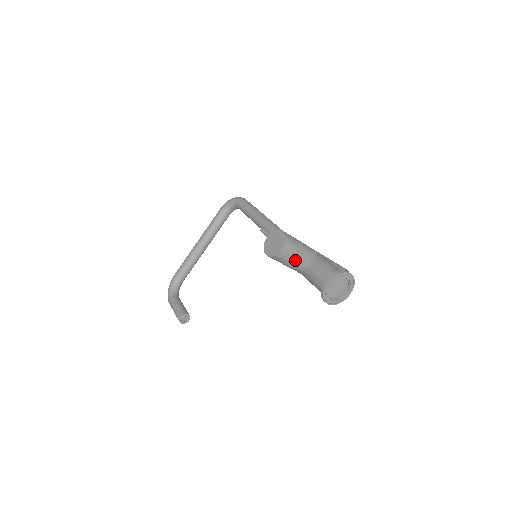
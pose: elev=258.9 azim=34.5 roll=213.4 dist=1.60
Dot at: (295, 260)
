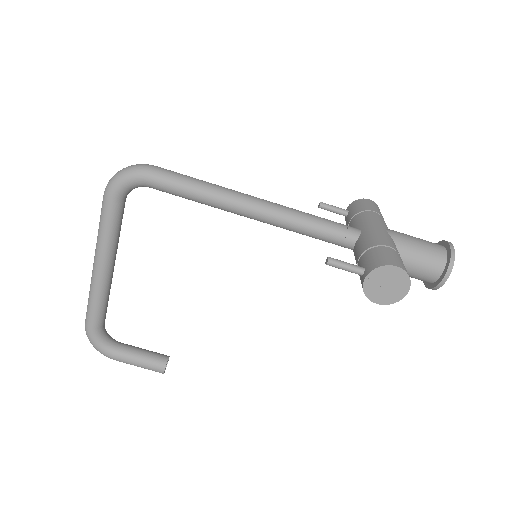
Dot at: occluded
